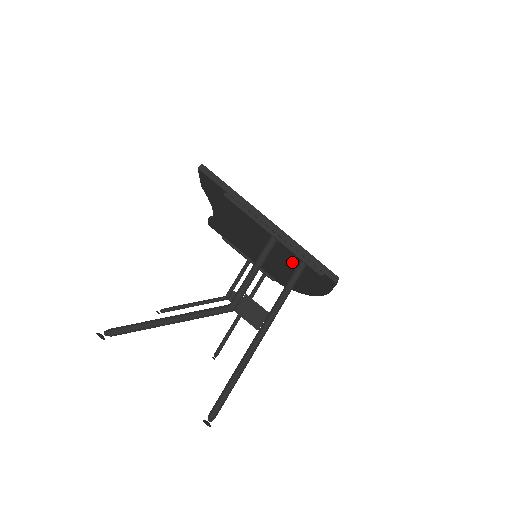
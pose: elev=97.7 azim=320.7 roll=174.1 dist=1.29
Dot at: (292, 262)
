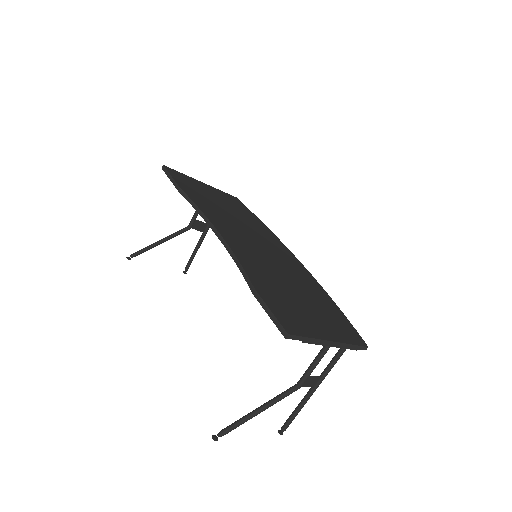
Dot at: occluded
